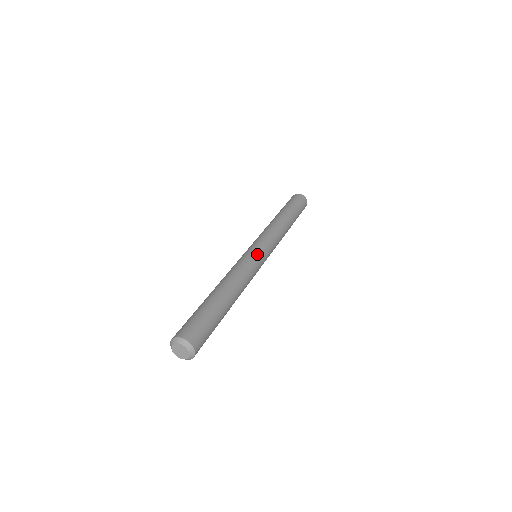
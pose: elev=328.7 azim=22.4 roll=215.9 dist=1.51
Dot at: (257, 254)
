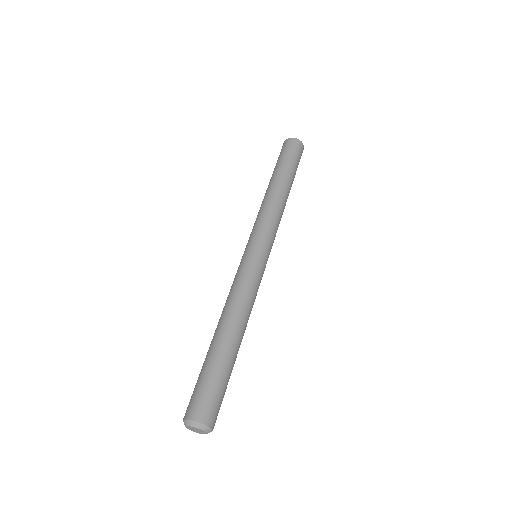
Dot at: (251, 258)
